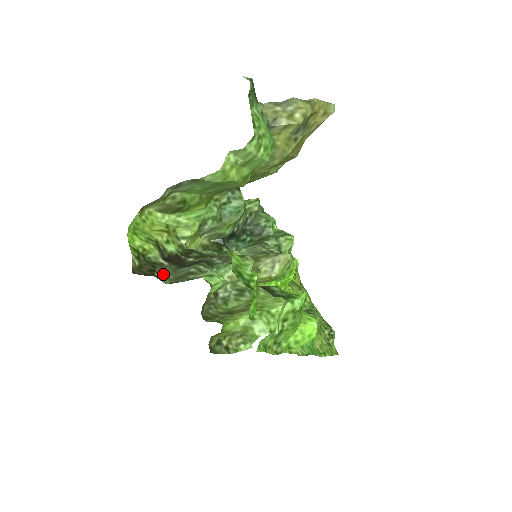
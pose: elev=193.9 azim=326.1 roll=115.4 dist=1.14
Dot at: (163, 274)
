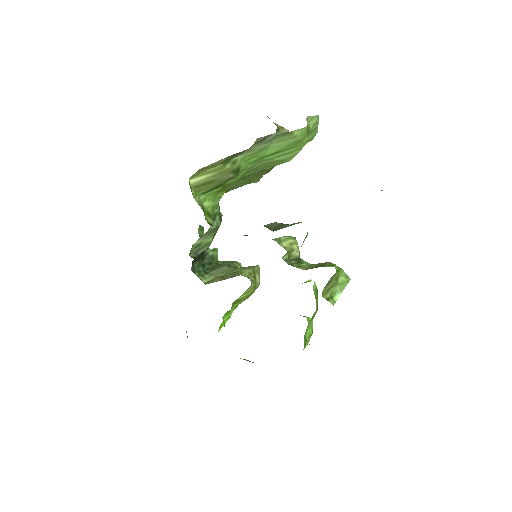
Dot at: occluded
